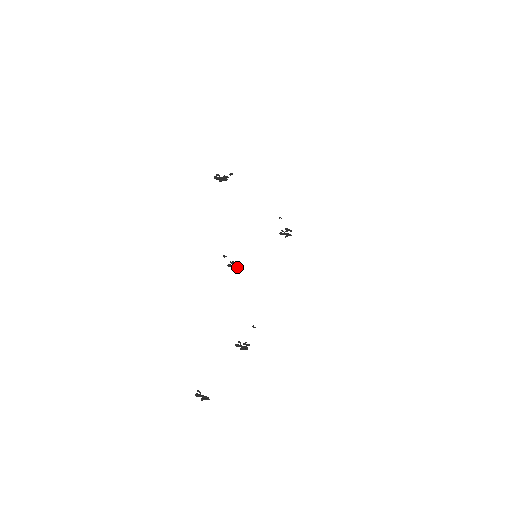
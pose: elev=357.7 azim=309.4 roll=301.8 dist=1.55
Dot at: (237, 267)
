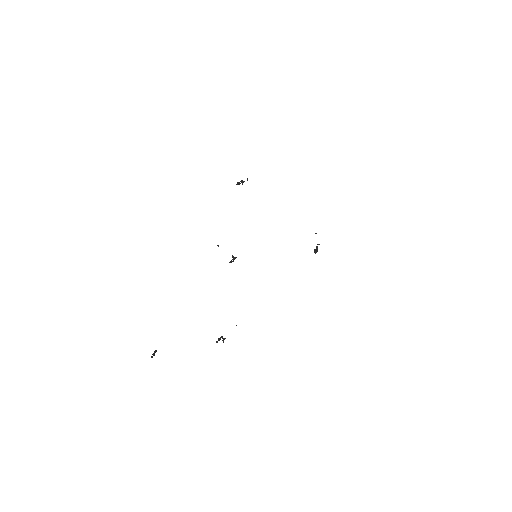
Dot at: occluded
